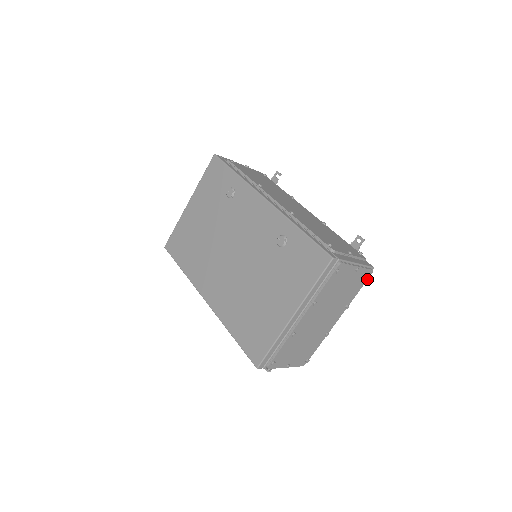
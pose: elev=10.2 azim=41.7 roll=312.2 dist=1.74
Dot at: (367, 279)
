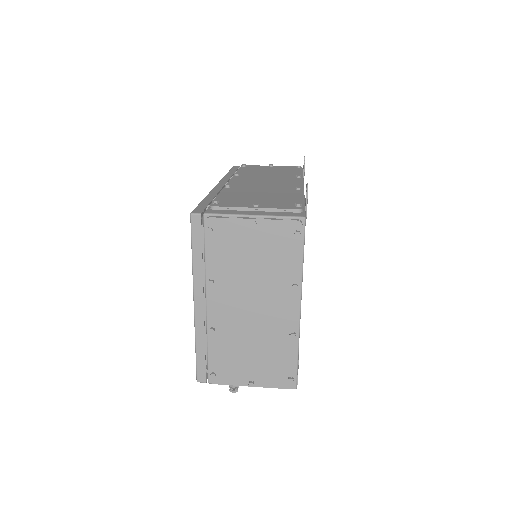
Dot at: (295, 236)
